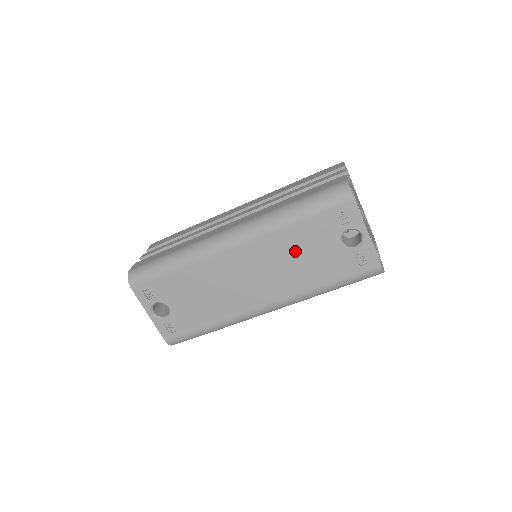
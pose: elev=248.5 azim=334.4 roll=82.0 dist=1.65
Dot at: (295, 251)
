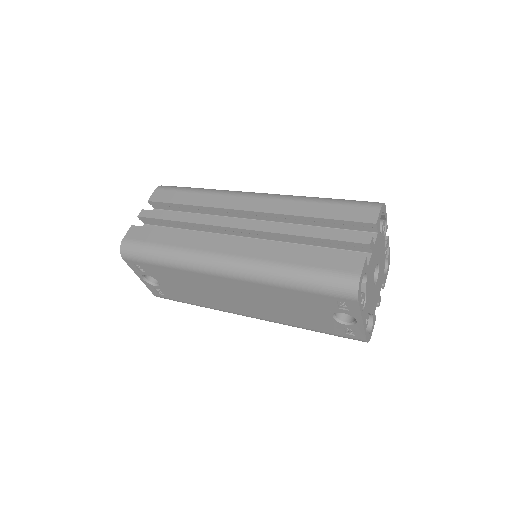
Dot at: (285, 303)
